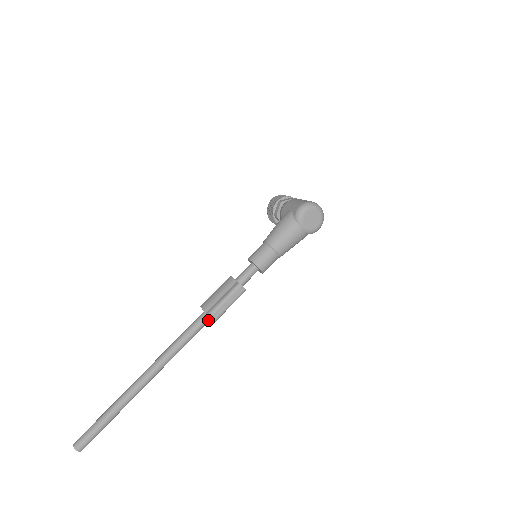
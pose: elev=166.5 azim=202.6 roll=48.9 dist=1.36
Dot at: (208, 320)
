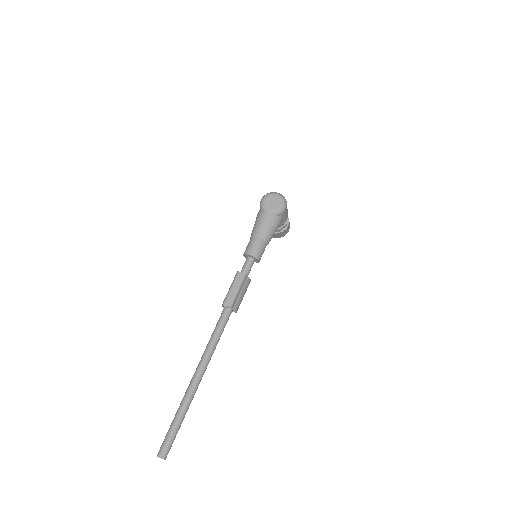
Dot at: (228, 312)
